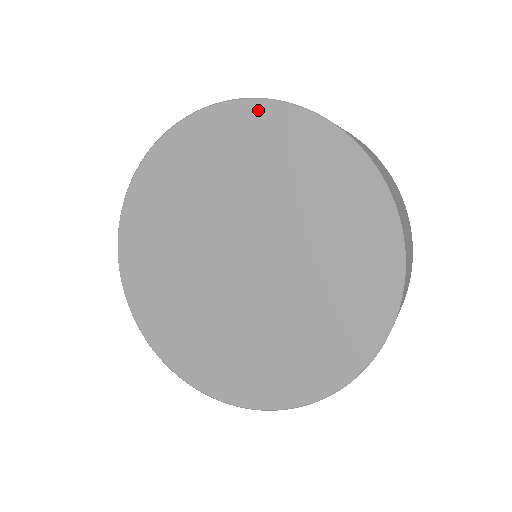
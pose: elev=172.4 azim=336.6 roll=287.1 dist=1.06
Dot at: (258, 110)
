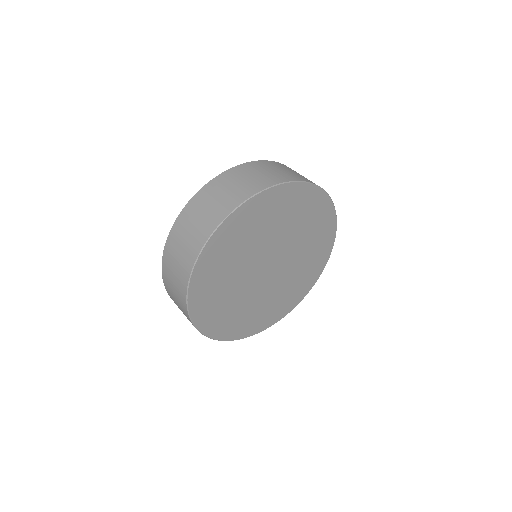
Dot at: (304, 189)
